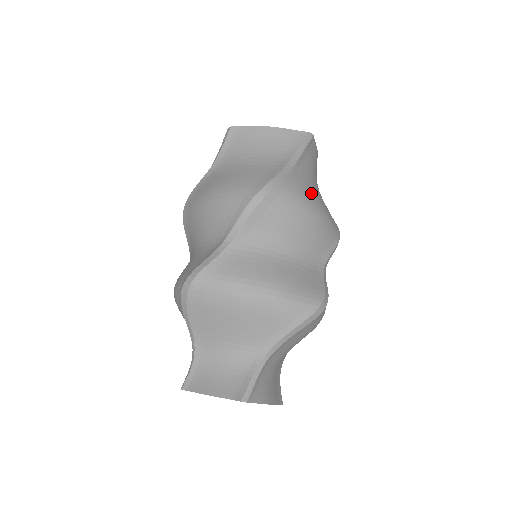
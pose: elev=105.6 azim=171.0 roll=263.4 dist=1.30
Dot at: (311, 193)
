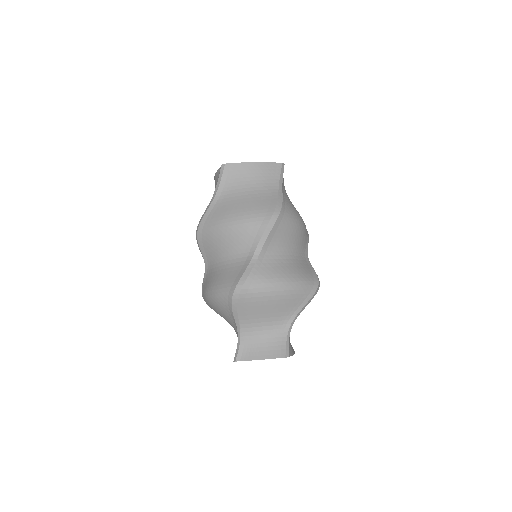
Dot at: (294, 208)
